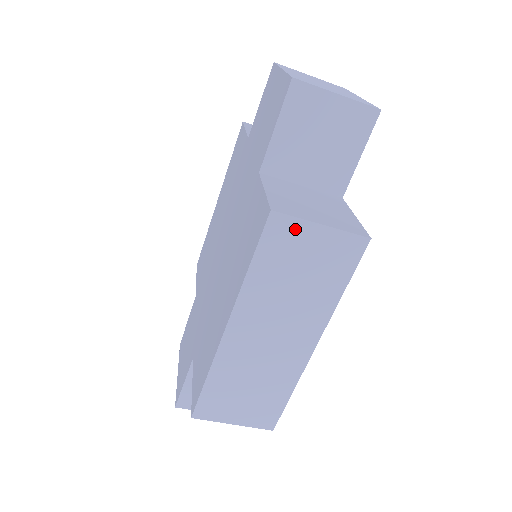
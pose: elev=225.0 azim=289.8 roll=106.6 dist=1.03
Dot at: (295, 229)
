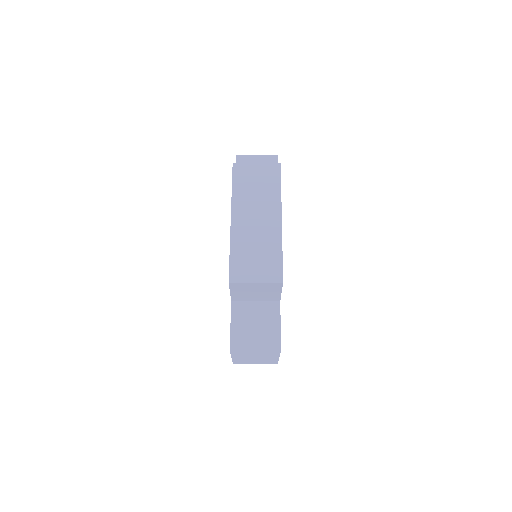
Dot at: (246, 168)
